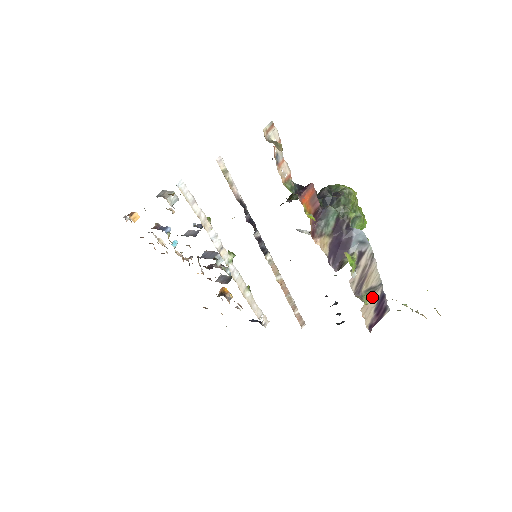
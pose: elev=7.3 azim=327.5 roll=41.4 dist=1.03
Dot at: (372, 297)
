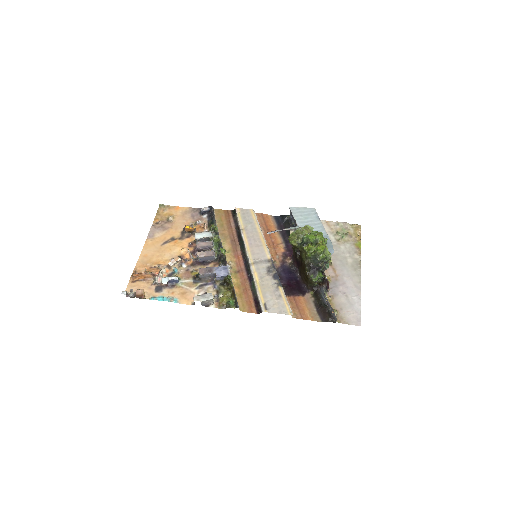
Dot at: occluded
